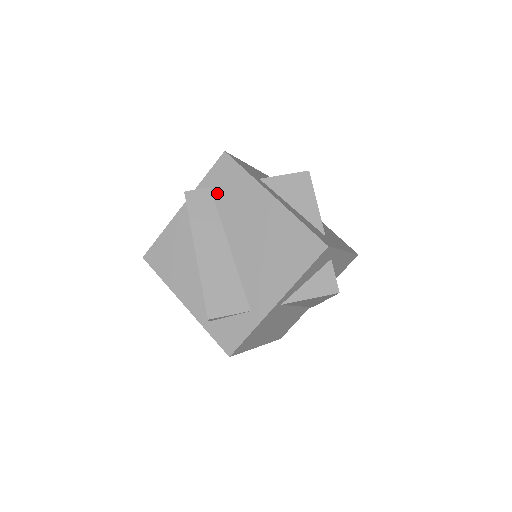
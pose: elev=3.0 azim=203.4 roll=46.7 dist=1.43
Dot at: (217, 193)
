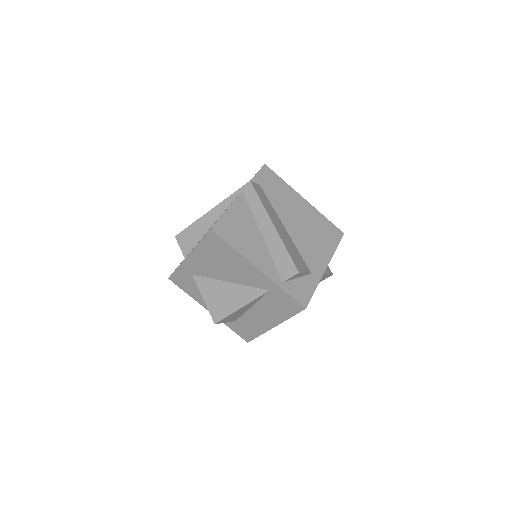
Dot at: (266, 190)
